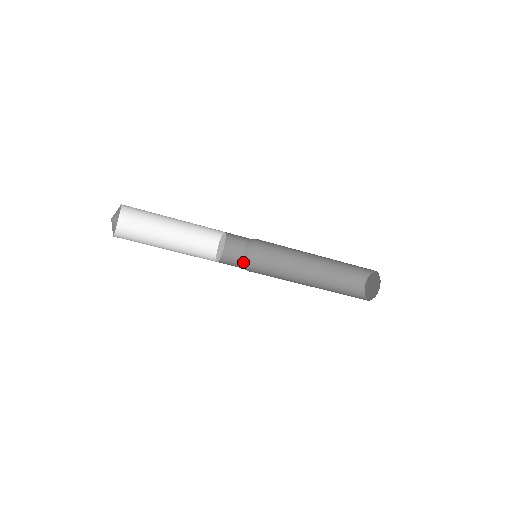
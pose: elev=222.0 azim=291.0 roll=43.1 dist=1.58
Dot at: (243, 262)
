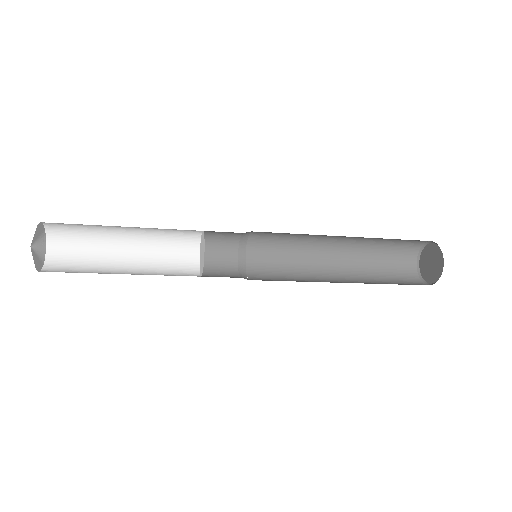
Dot at: (242, 241)
